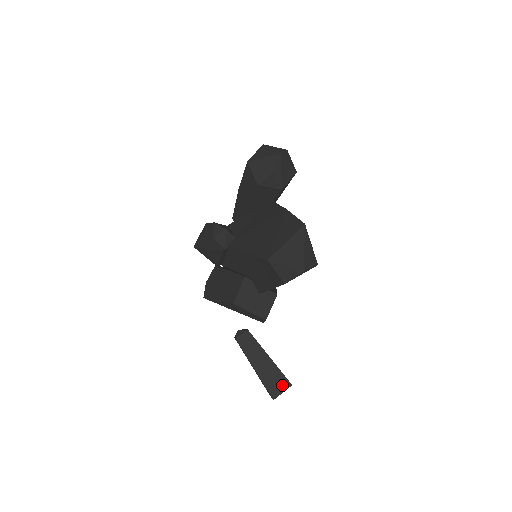
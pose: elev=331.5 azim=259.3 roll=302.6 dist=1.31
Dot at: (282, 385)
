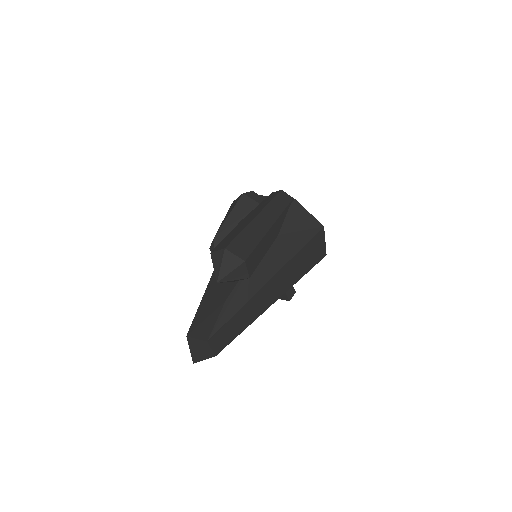
Dot at: (283, 297)
